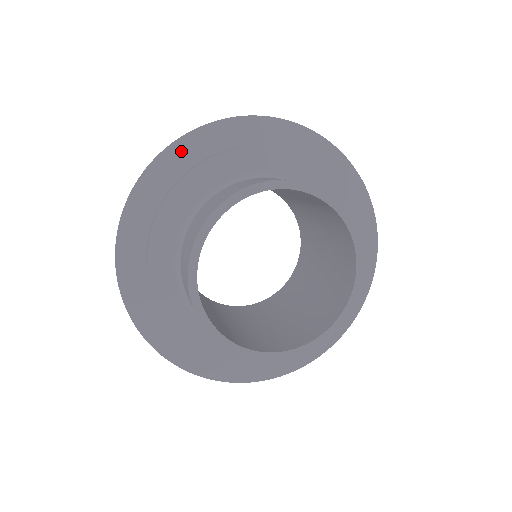
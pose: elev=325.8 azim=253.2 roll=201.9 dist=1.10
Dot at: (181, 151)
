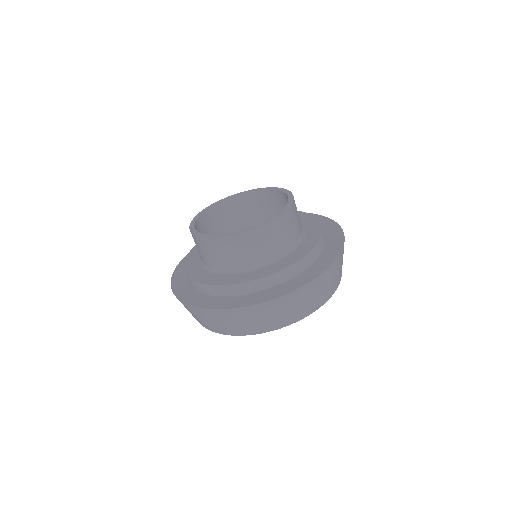
Dot at: occluded
